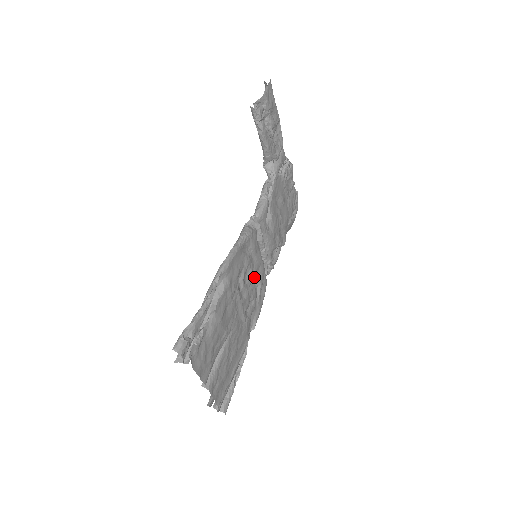
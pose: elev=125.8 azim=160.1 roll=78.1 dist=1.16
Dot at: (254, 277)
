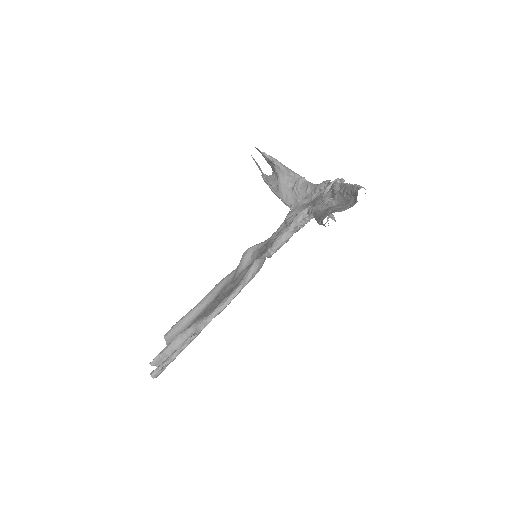
Dot at: occluded
